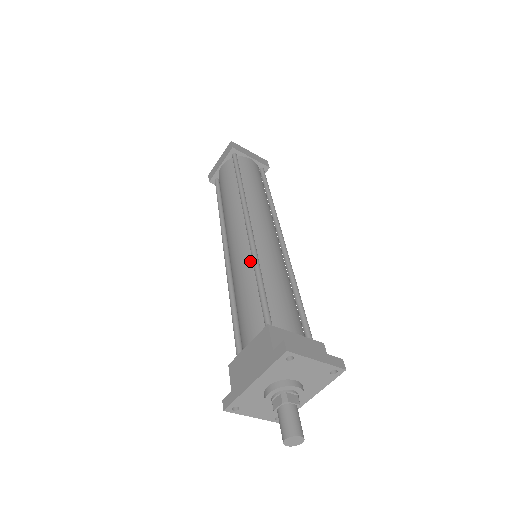
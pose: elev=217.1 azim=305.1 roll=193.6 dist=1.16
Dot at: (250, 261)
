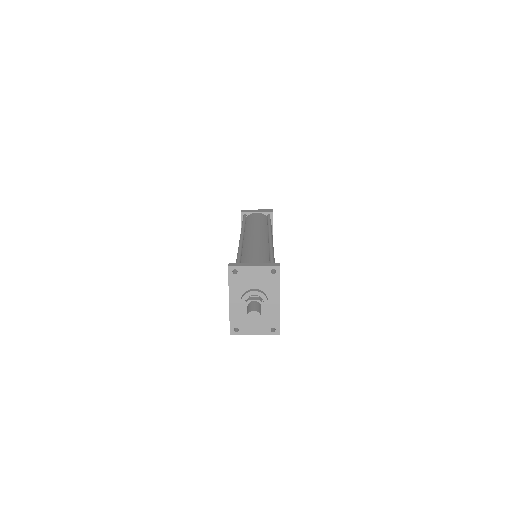
Dot at: occluded
